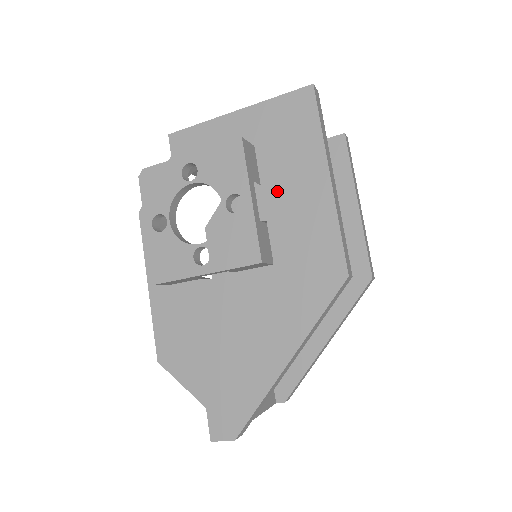
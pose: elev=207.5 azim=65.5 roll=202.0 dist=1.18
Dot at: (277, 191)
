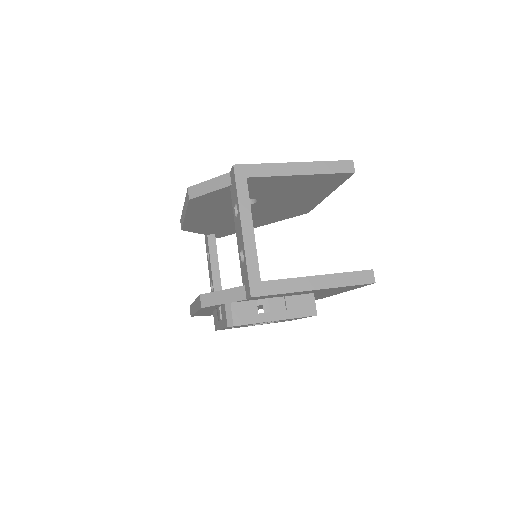
Dot at: occluded
